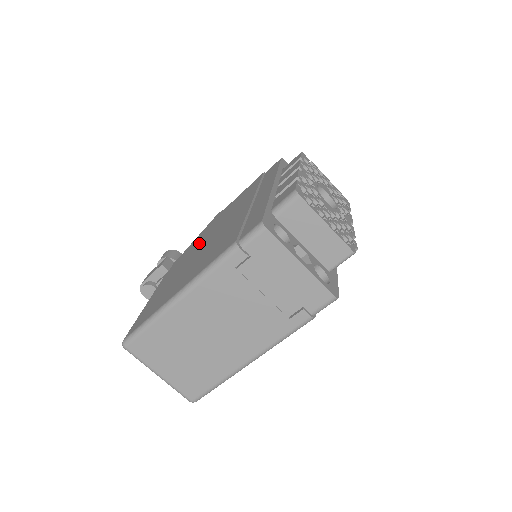
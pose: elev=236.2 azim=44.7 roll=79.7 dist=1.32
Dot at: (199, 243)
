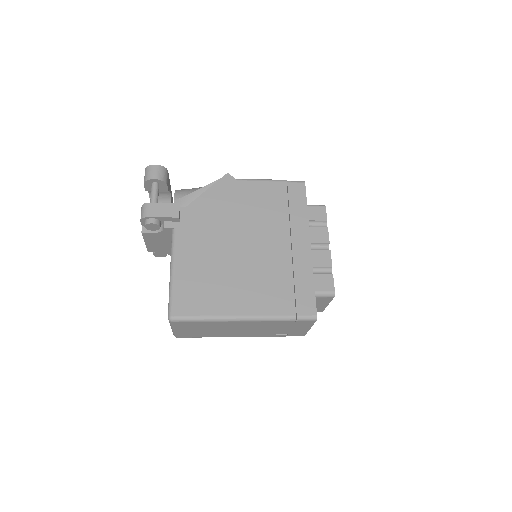
Dot at: (223, 226)
